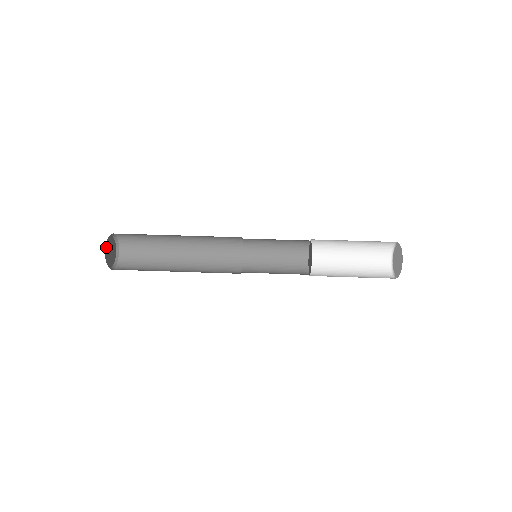
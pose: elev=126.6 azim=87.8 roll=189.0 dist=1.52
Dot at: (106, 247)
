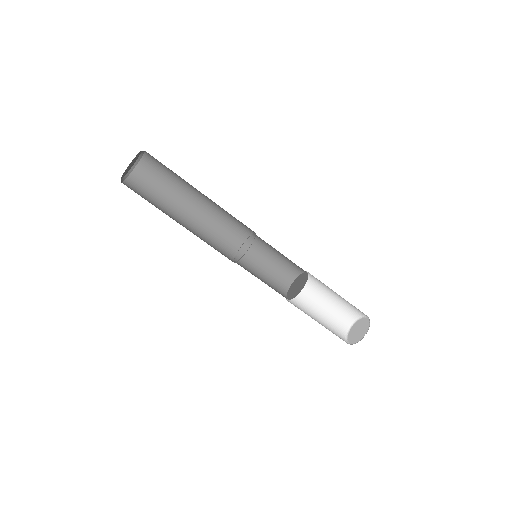
Dot at: (129, 164)
